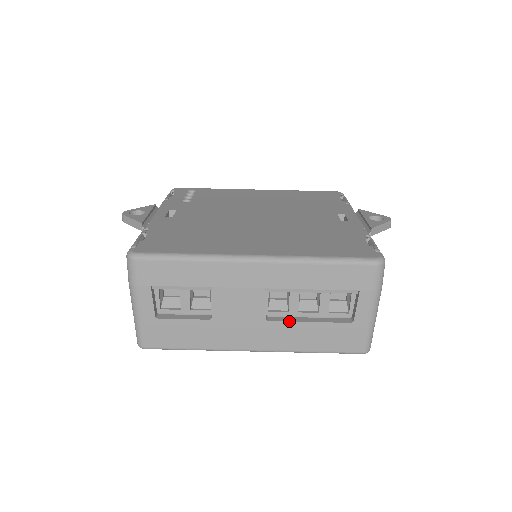
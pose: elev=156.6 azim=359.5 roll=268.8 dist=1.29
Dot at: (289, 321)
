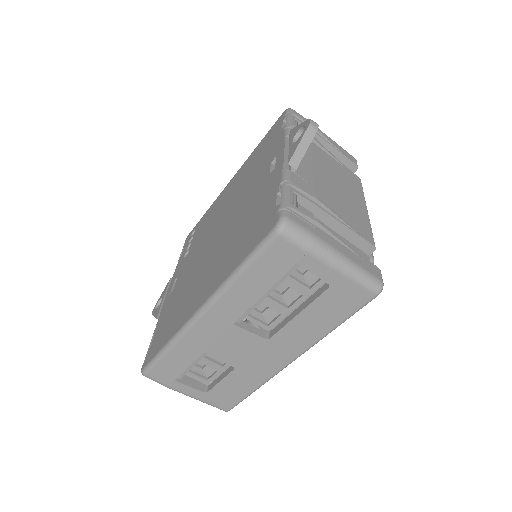
Dot at: (283, 327)
